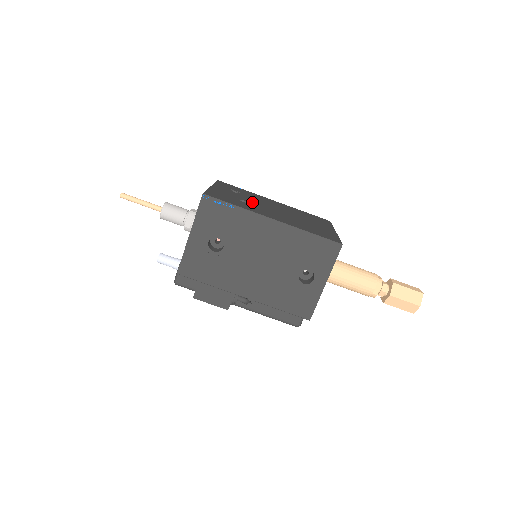
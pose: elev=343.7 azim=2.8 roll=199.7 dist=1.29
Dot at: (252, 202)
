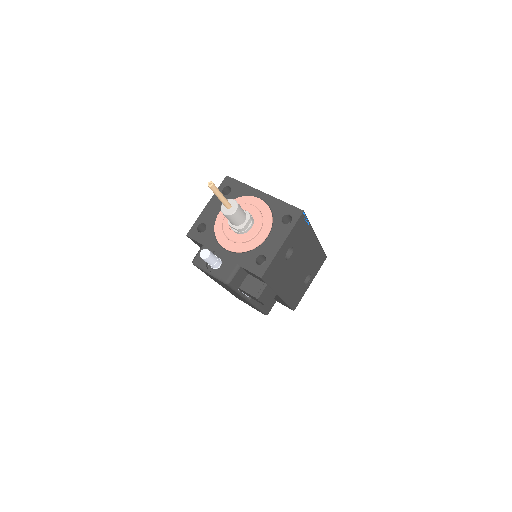
Dot at: occluded
